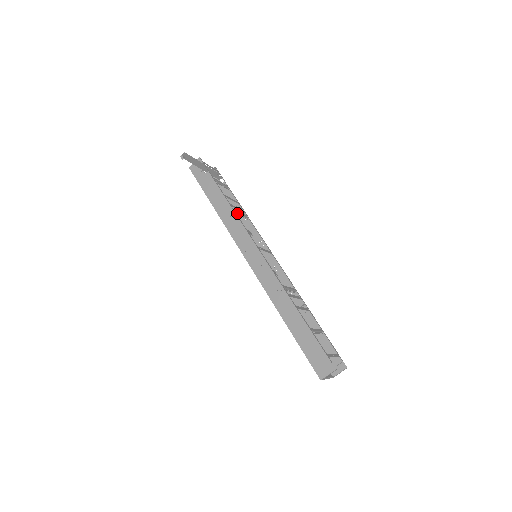
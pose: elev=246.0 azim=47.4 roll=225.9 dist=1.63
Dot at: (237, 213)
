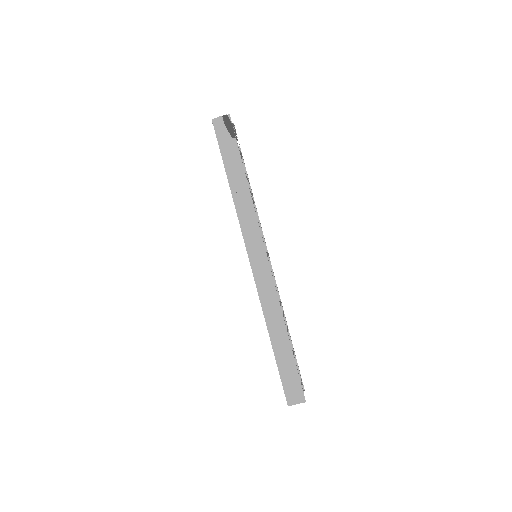
Dot at: occluded
